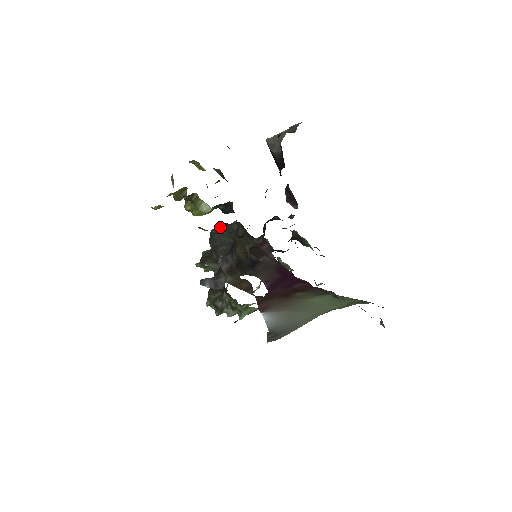
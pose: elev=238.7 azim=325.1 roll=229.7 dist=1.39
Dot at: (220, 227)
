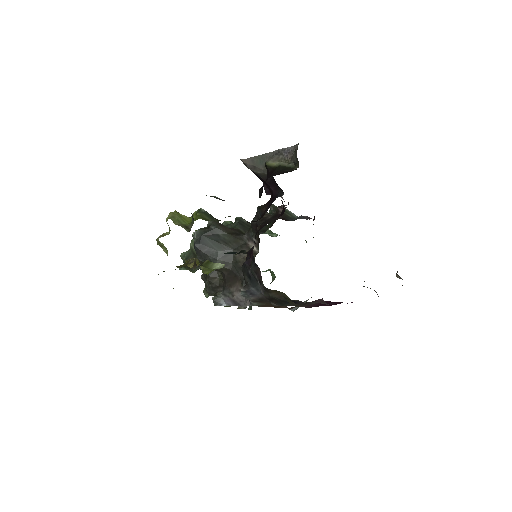
Dot at: (202, 238)
